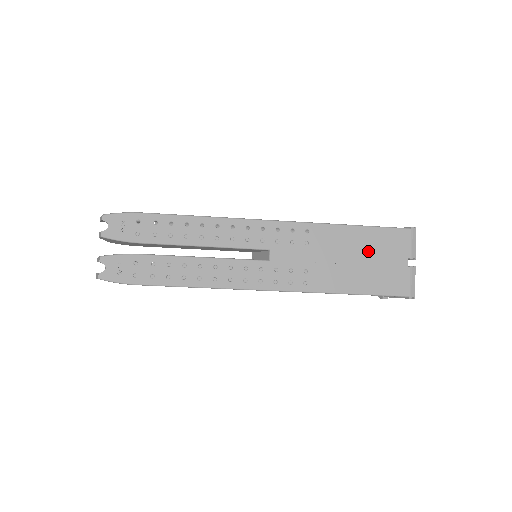
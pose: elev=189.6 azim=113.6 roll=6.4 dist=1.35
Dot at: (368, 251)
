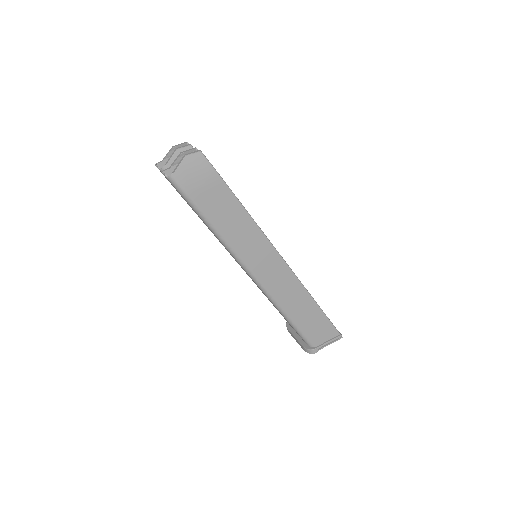
Dot at: occluded
